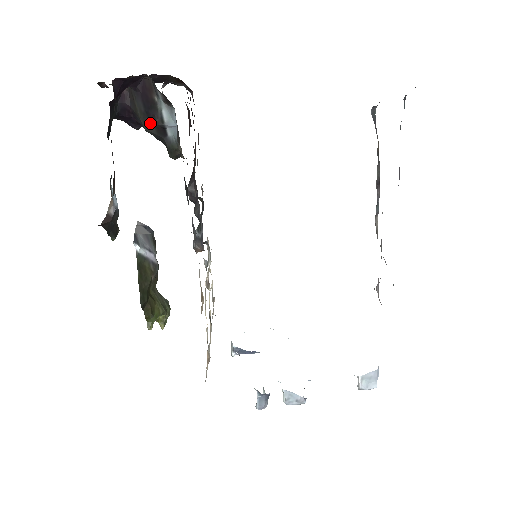
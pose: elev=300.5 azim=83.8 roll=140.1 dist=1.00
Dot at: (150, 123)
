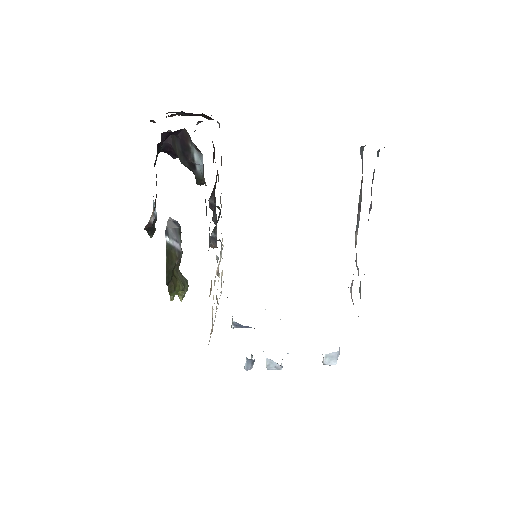
Dot at: (185, 160)
